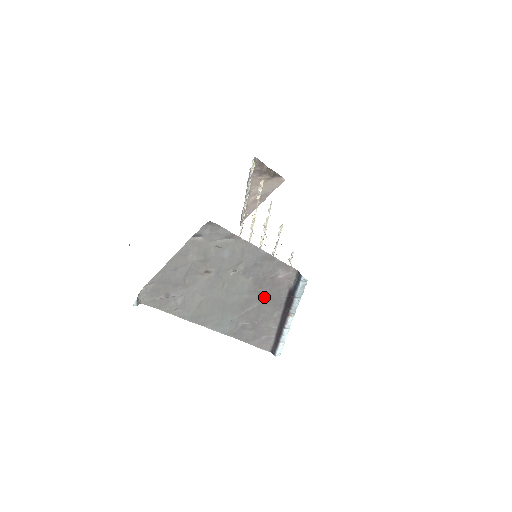
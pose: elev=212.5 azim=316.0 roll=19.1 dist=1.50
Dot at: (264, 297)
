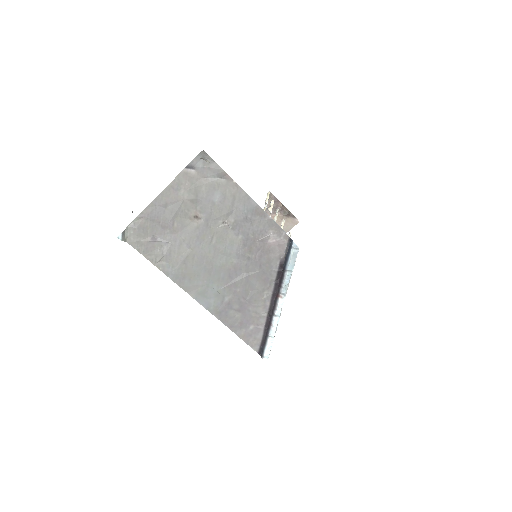
Dot at: (253, 266)
